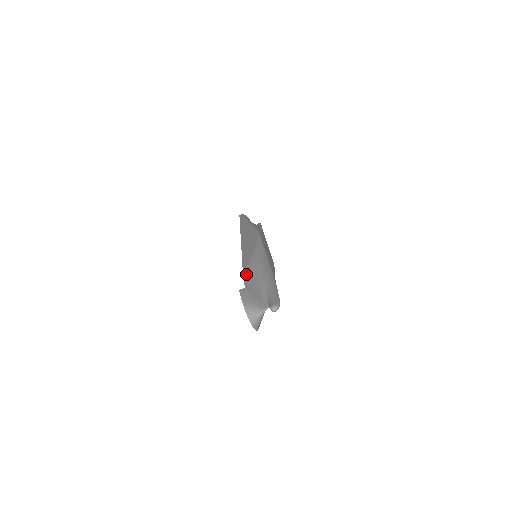
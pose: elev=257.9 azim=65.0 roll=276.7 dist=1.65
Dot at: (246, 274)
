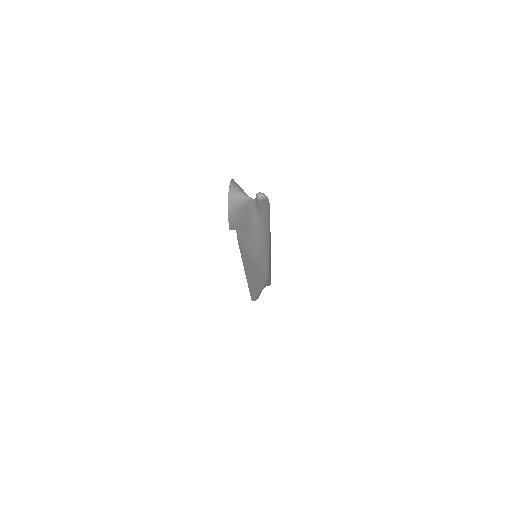
Dot at: occluded
